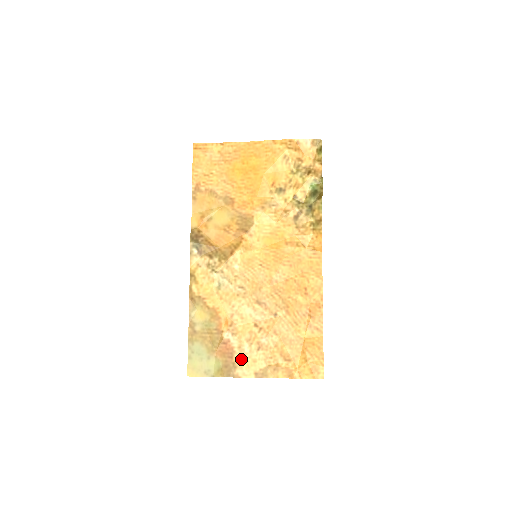
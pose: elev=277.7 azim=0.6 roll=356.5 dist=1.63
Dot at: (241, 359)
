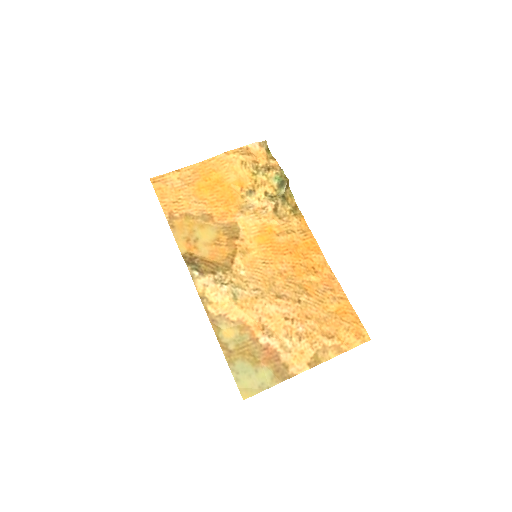
Dot at: (288, 357)
